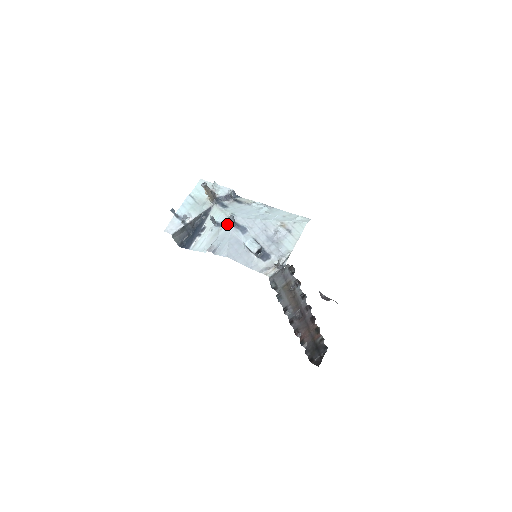
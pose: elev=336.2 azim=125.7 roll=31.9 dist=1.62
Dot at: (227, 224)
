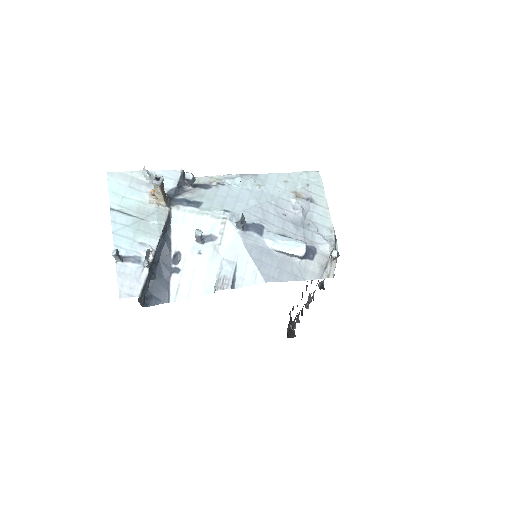
Dot at: (227, 231)
